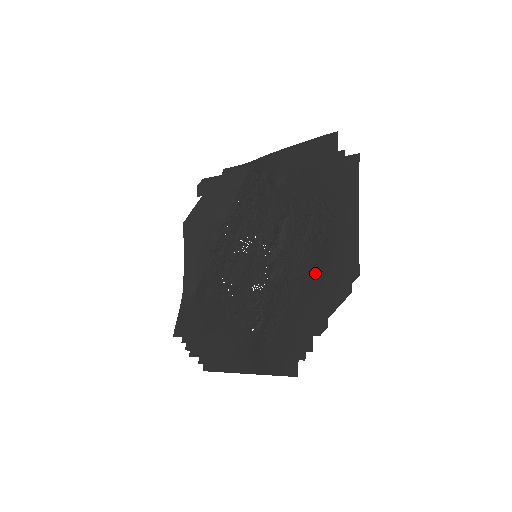
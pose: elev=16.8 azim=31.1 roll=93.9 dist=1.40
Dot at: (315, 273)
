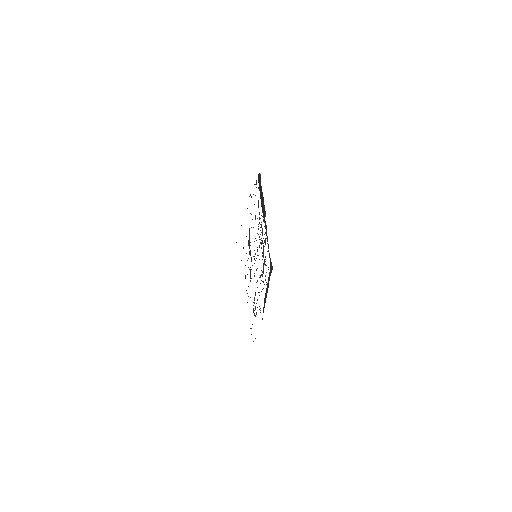
Dot at: occluded
